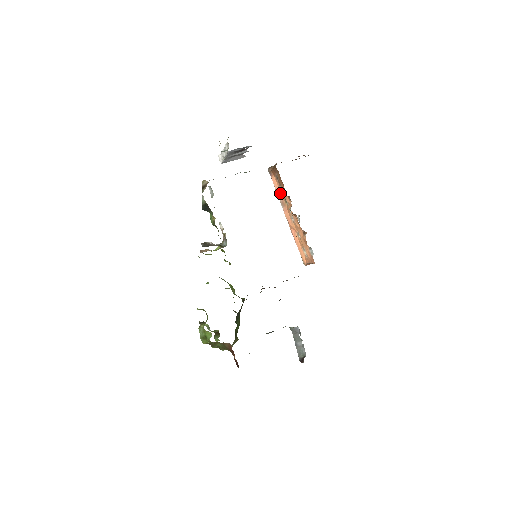
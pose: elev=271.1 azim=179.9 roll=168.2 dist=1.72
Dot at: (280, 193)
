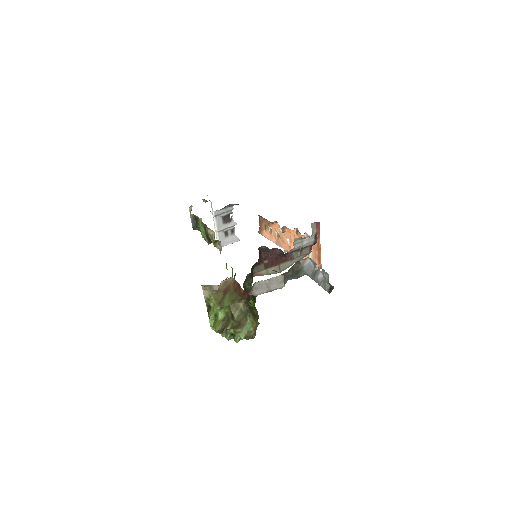
Dot at: (272, 237)
